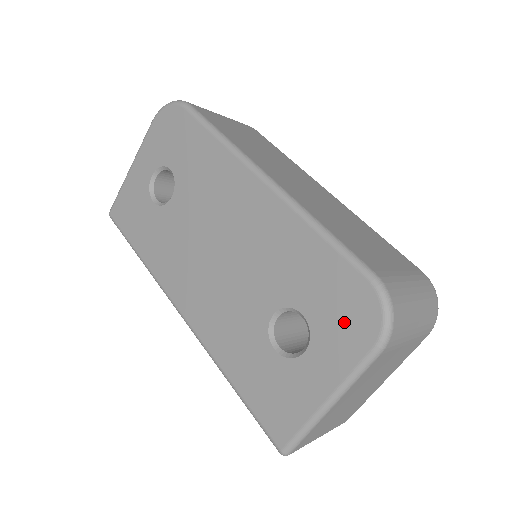
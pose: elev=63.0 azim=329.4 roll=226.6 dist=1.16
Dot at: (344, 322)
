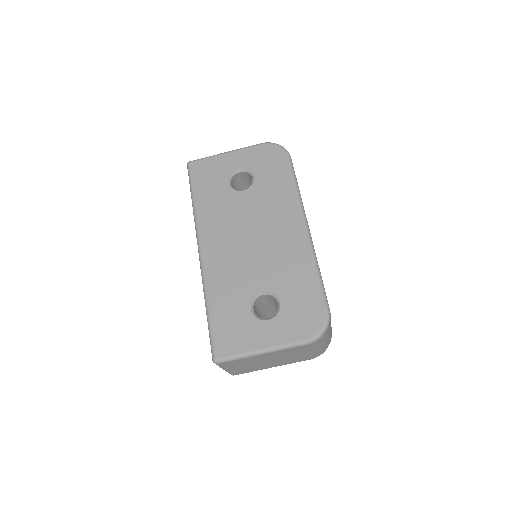
Dot at: (300, 320)
